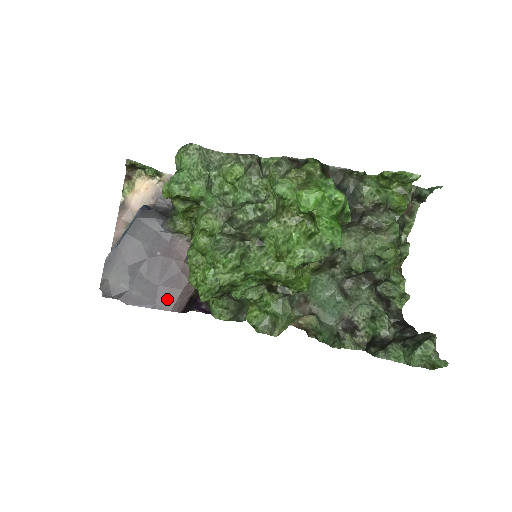
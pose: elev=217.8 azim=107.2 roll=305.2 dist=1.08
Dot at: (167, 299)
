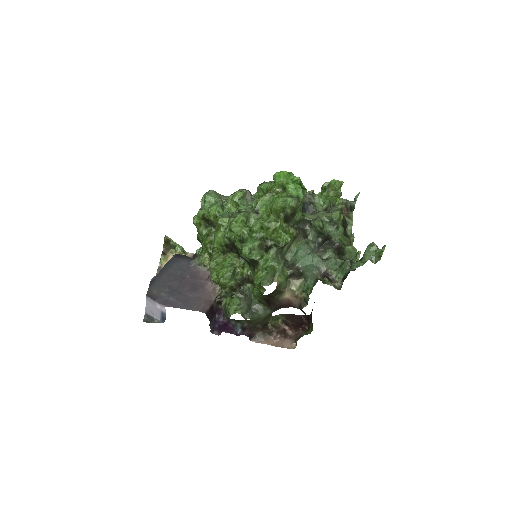
Dot at: (195, 304)
